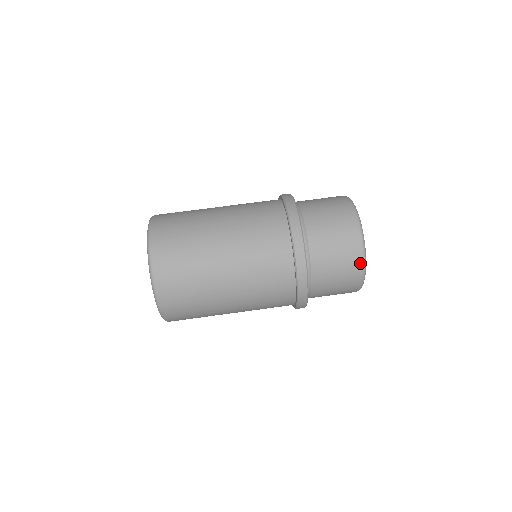
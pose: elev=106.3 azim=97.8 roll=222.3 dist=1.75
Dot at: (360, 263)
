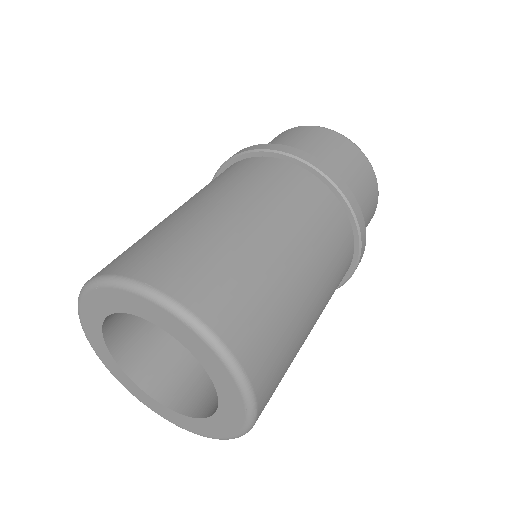
Dot at: (333, 133)
